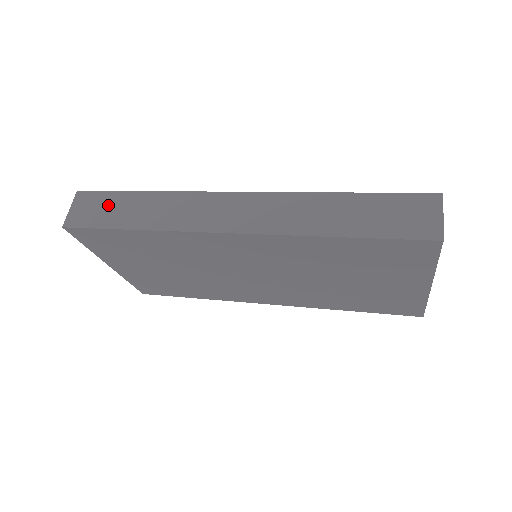
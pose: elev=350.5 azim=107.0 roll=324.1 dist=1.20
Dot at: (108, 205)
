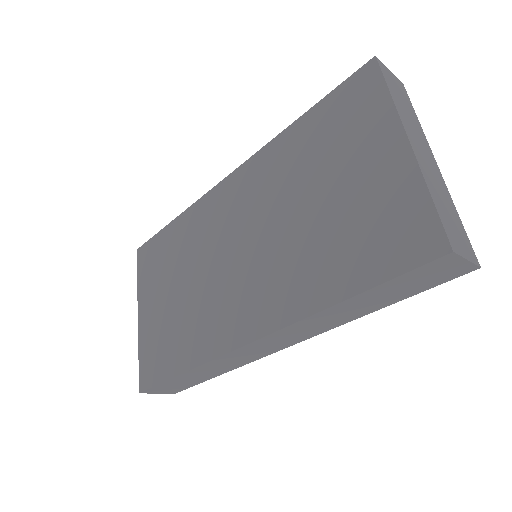
Dot at: occluded
